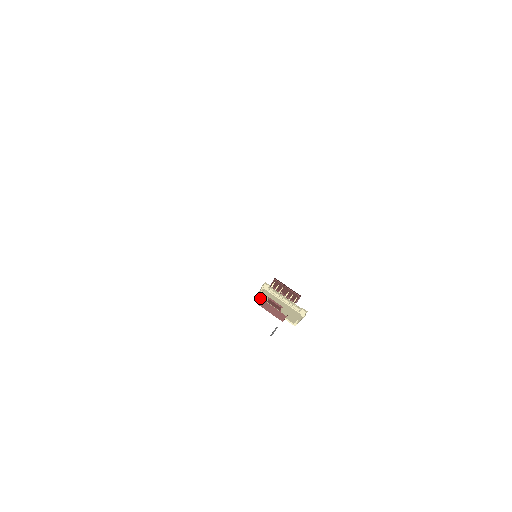
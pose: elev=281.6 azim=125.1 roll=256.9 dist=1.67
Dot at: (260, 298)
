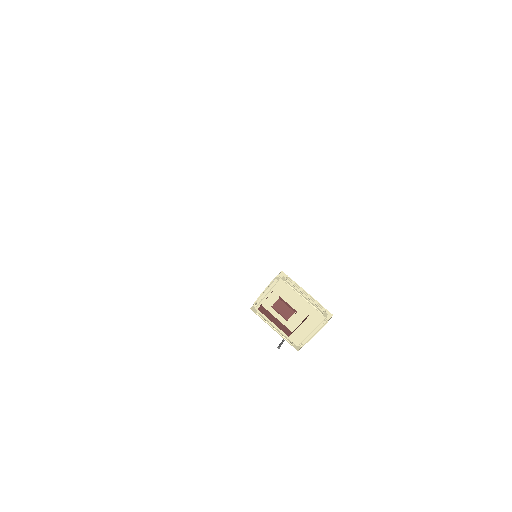
Dot at: occluded
